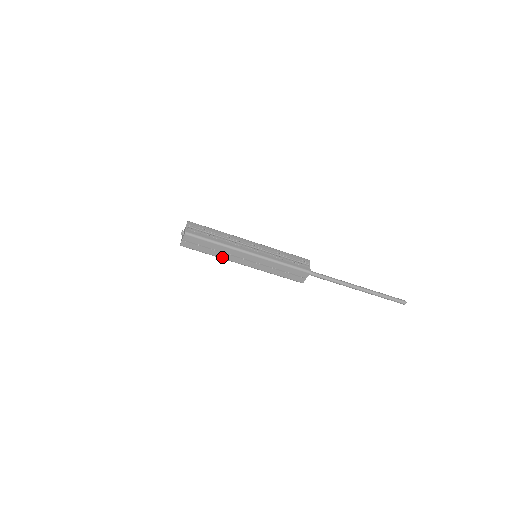
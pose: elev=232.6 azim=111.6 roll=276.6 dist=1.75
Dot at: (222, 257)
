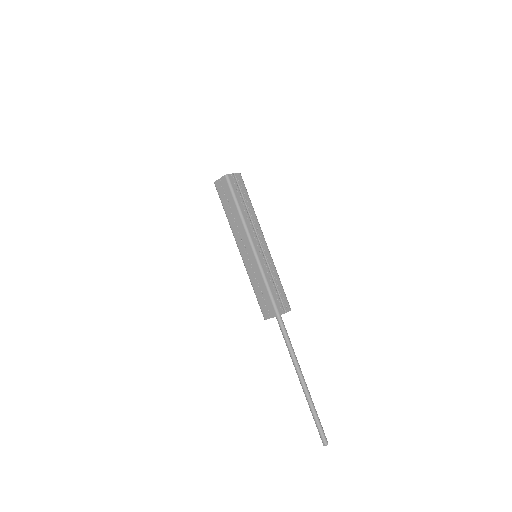
Dot at: (231, 225)
